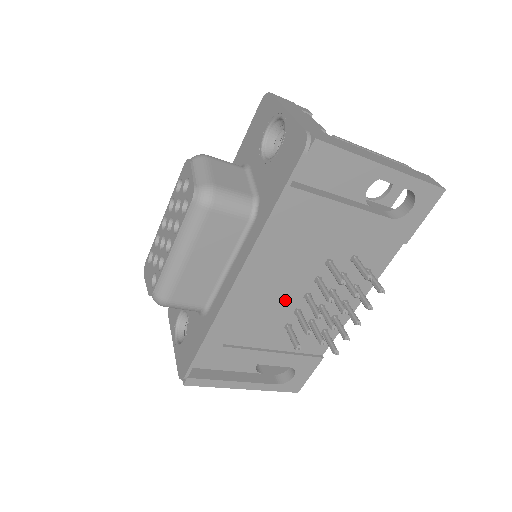
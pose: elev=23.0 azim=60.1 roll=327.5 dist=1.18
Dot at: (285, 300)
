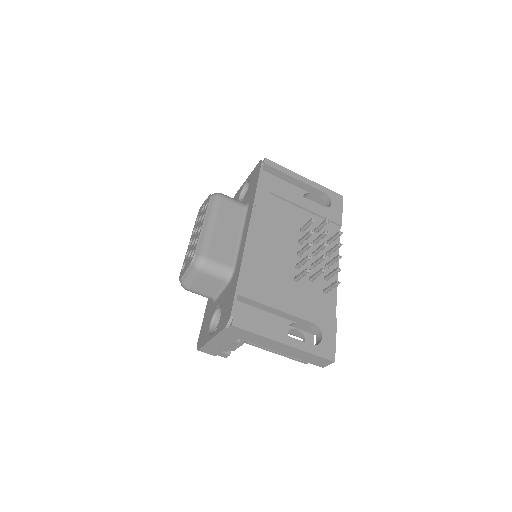
Dot at: (285, 255)
